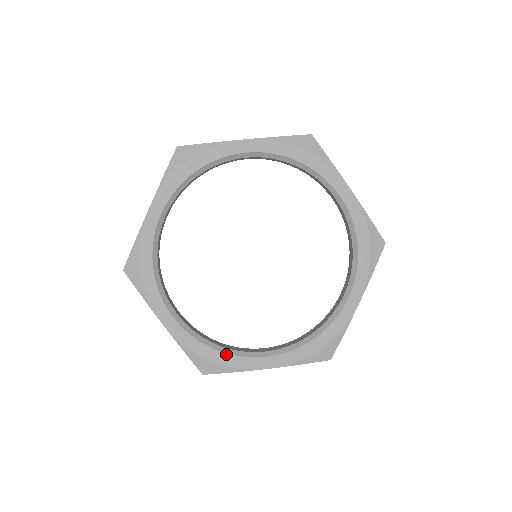
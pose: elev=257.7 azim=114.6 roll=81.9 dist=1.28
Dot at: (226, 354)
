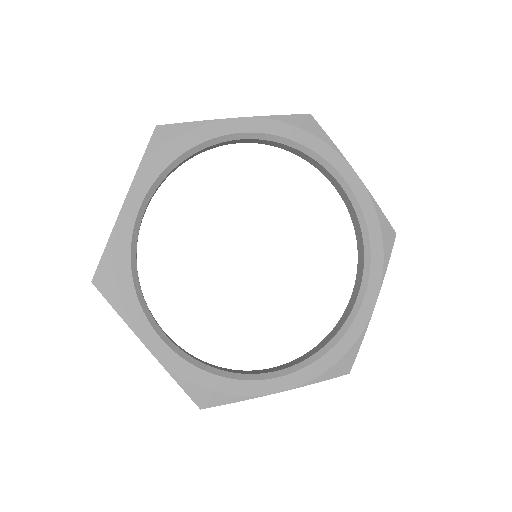
Dot at: (135, 292)
